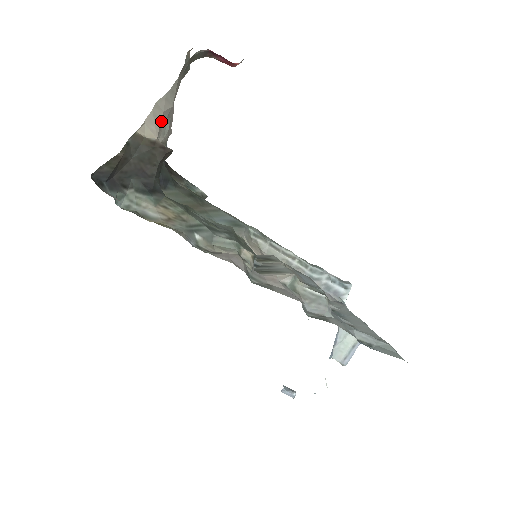
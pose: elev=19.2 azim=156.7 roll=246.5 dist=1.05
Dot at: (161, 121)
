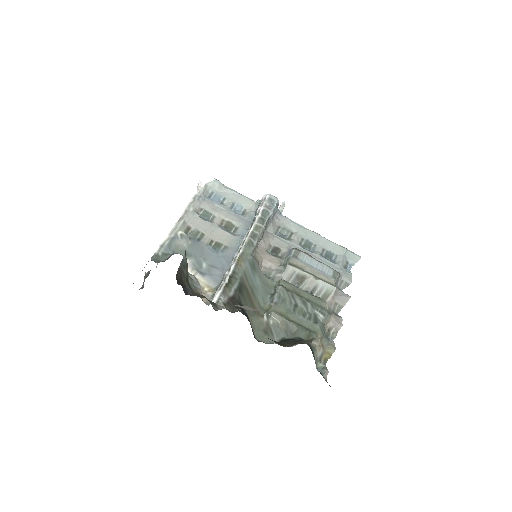
Dot at: occluded
